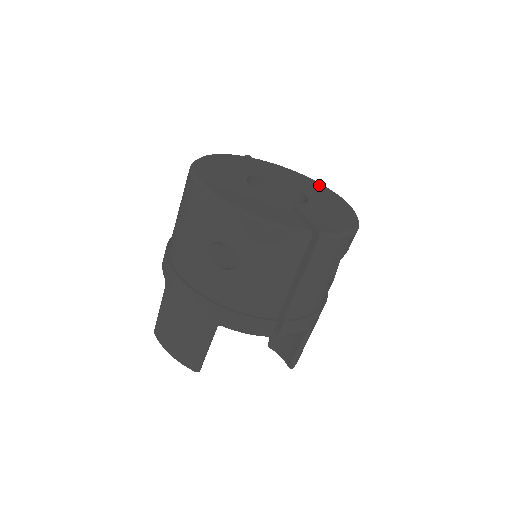
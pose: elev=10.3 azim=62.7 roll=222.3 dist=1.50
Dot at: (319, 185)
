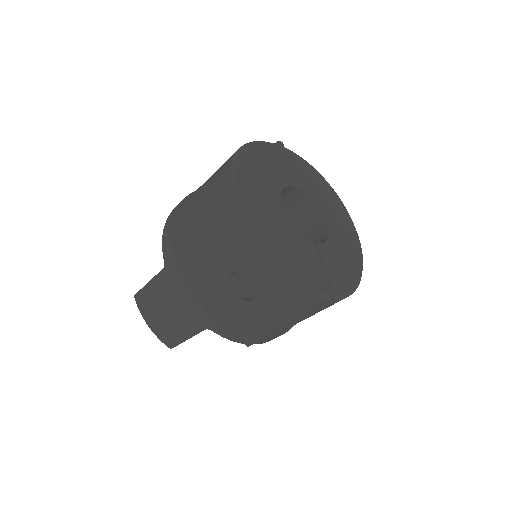
Dot at: (337, 200)
